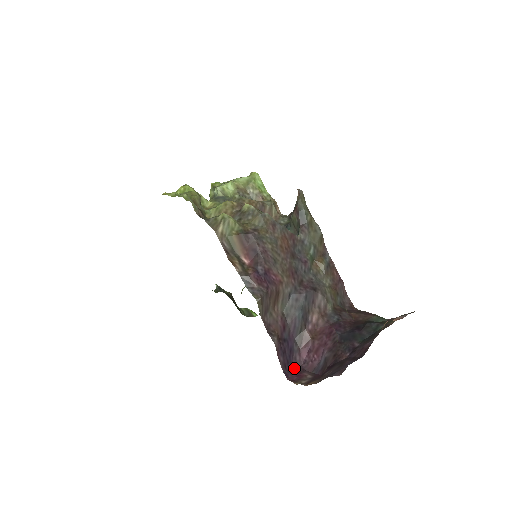
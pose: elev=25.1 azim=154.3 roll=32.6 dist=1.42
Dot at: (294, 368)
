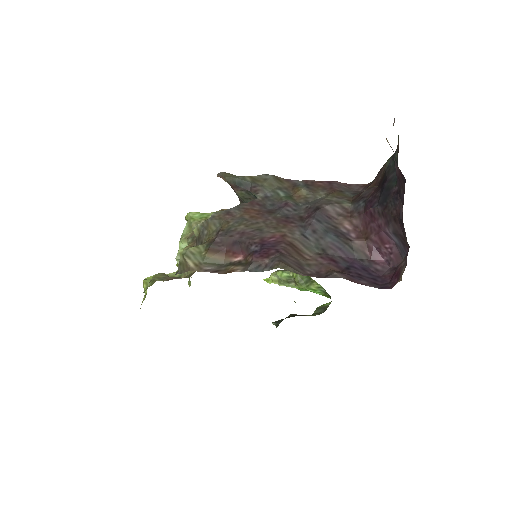
Dot at: (386, 277)
